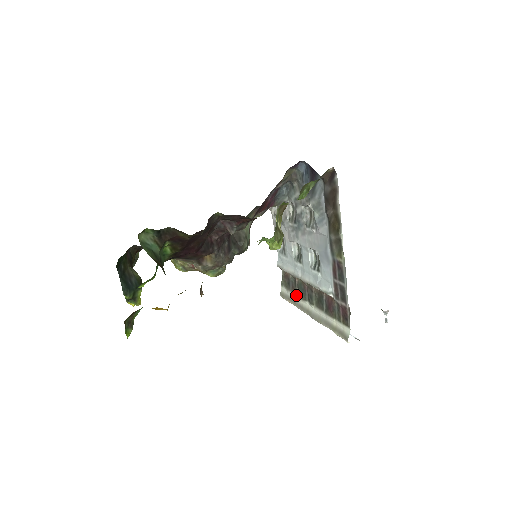
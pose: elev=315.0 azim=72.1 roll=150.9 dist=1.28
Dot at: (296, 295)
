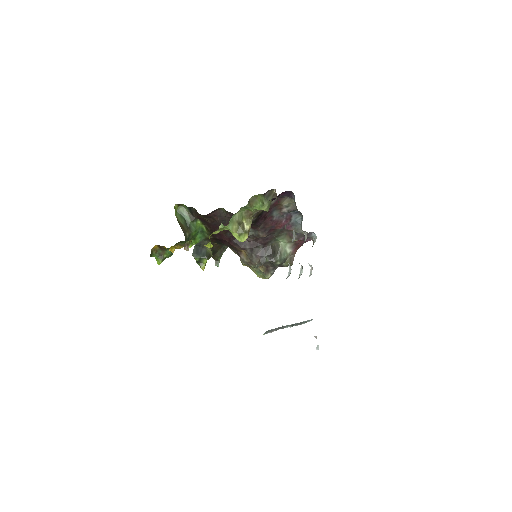
Dot at: occluded
